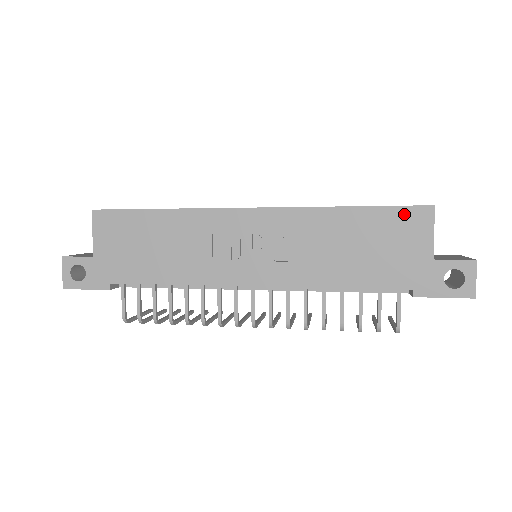
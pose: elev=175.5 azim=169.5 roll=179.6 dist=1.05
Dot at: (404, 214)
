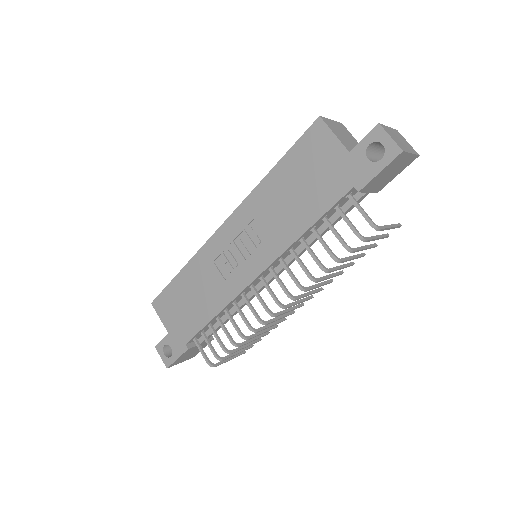
Dot at: (306, 141)
